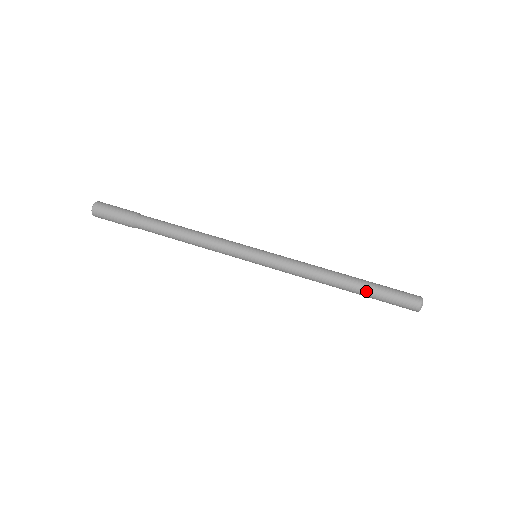
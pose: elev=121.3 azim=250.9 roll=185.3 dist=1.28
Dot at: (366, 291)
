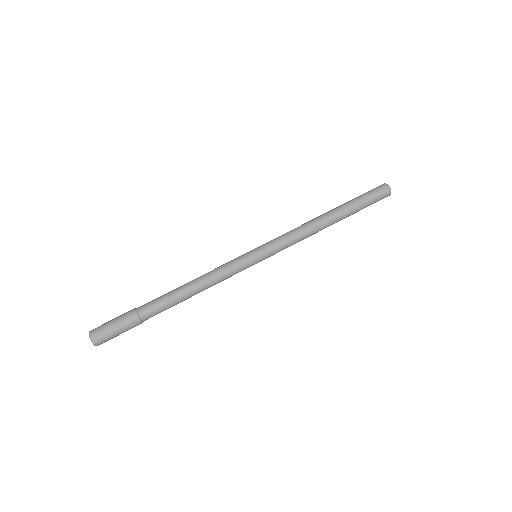
Dot at: (350, 210)
